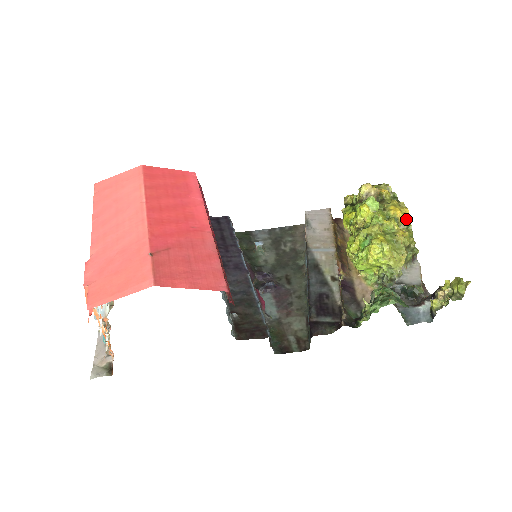
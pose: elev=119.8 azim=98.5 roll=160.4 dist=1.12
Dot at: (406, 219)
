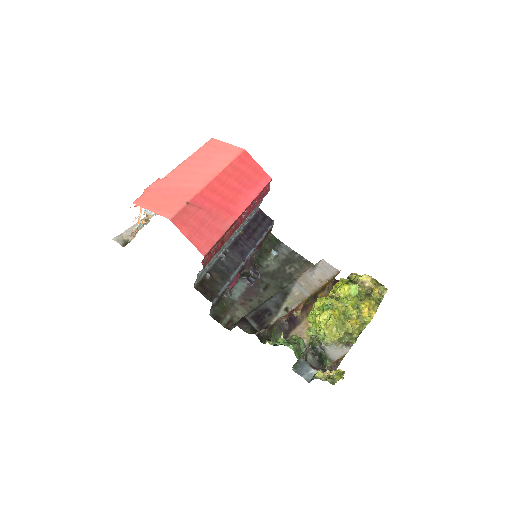
Dot at: (367, 318)
